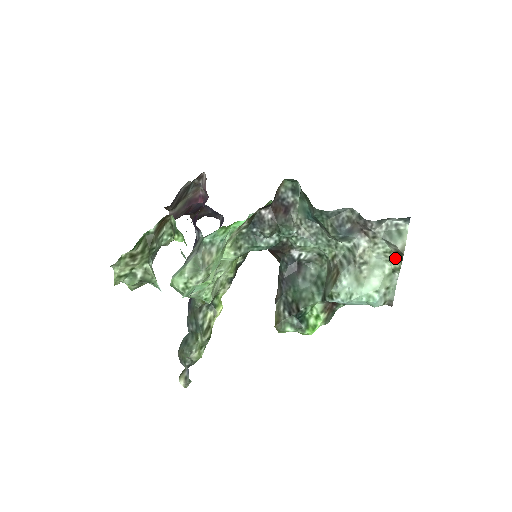
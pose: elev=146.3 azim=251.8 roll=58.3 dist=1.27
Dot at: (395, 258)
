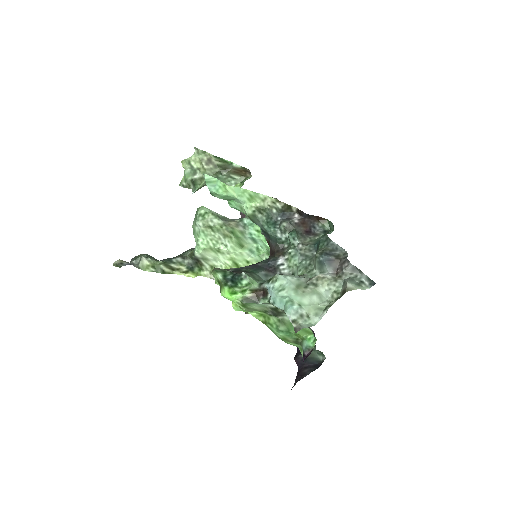
Dot at: (337, 299)
